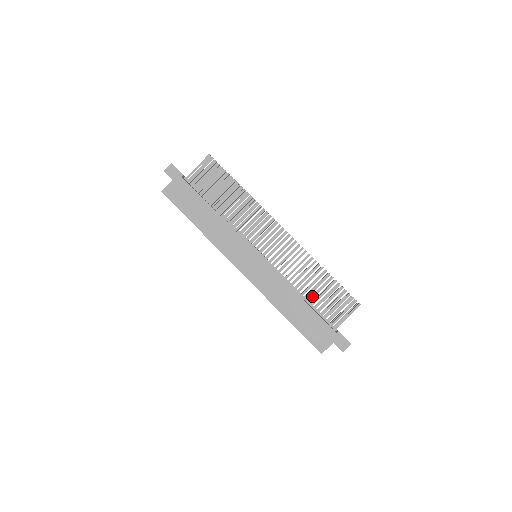
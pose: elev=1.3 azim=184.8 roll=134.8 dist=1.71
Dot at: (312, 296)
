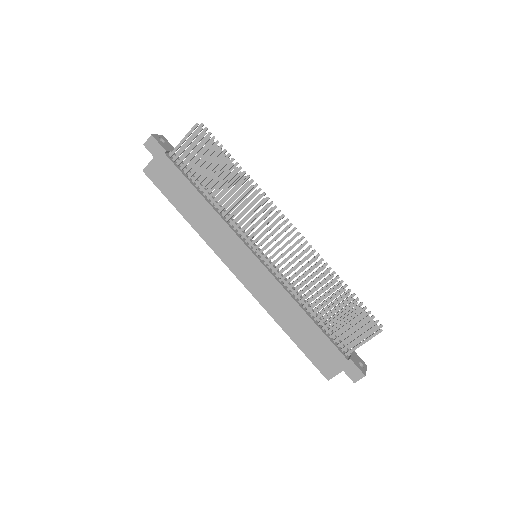
Dot at: (321, 313)
